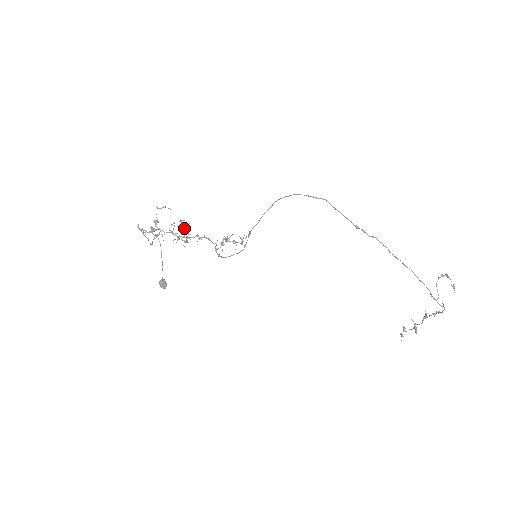
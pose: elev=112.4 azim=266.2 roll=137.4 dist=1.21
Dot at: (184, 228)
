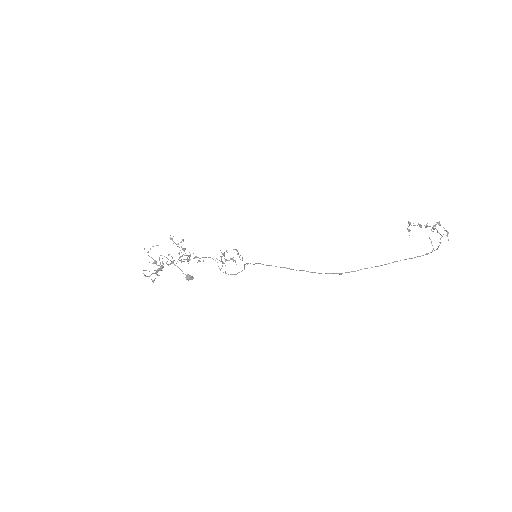
Dot at: (178, 244)
